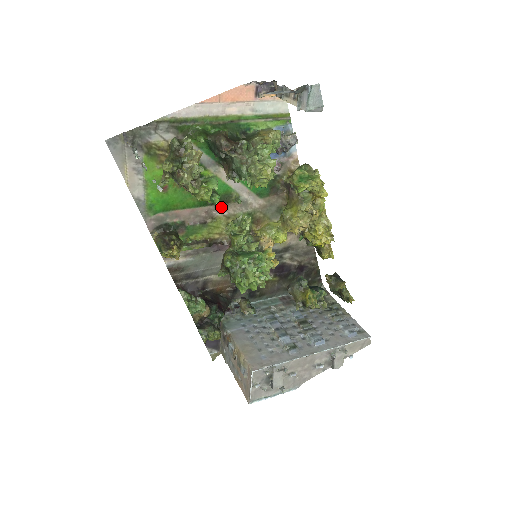
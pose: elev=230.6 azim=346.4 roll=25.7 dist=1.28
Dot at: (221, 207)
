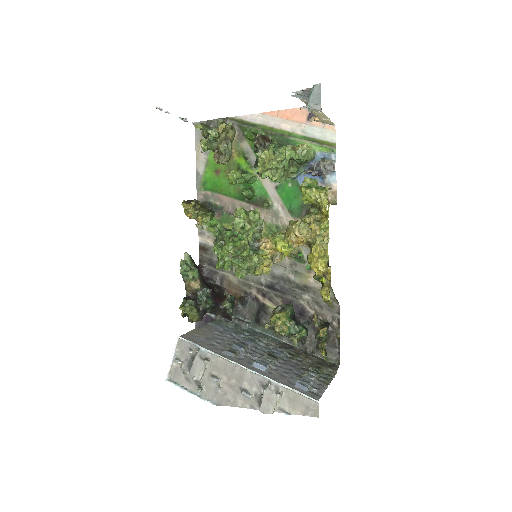
Dot at: occluded
